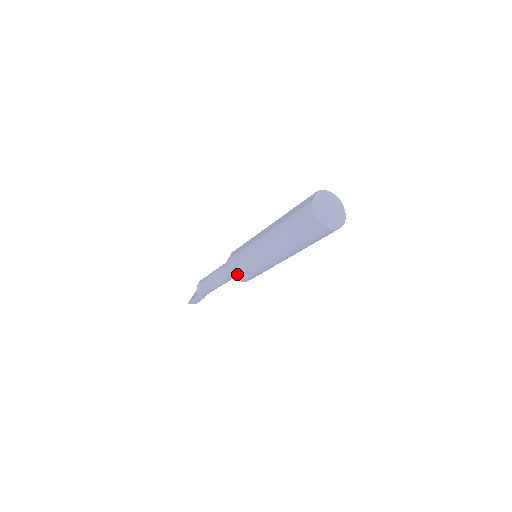
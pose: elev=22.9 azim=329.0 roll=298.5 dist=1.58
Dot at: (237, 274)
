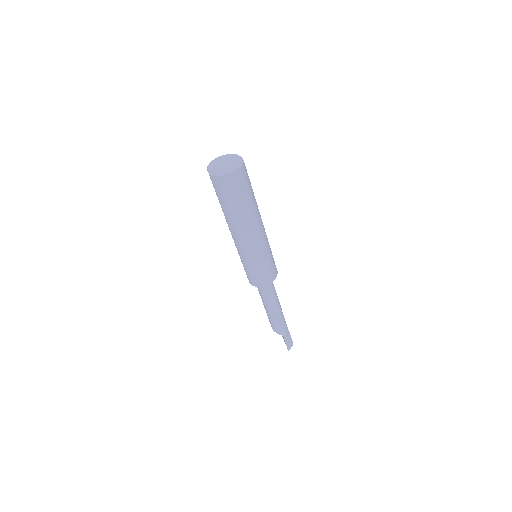
Dot at: (263, 280)
